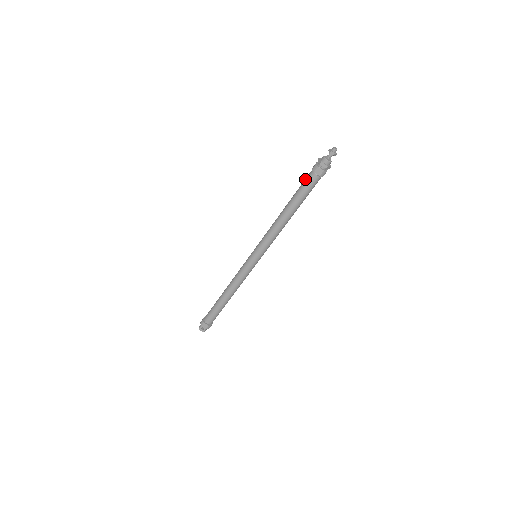
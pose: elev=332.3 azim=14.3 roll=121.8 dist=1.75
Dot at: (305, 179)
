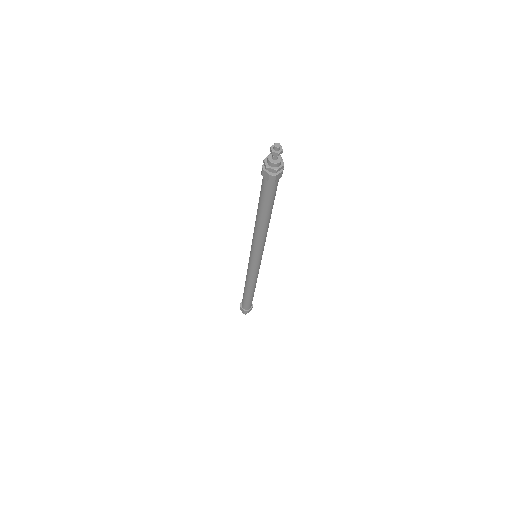
Dot at: (265, 191)
